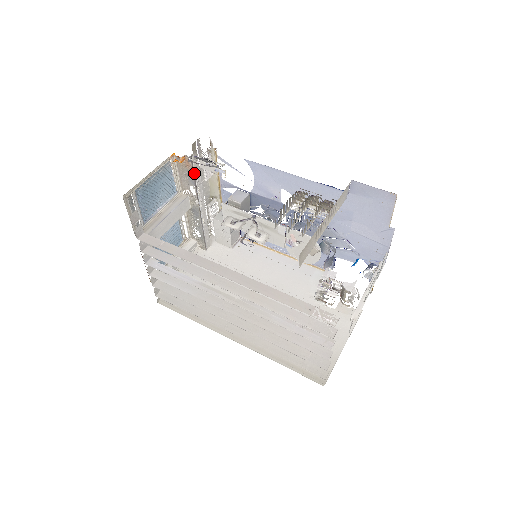
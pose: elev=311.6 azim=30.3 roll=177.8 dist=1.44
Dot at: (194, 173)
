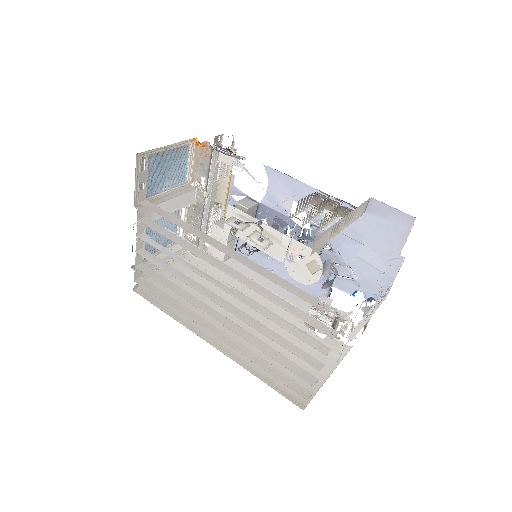
Dot at: (210, 163)
